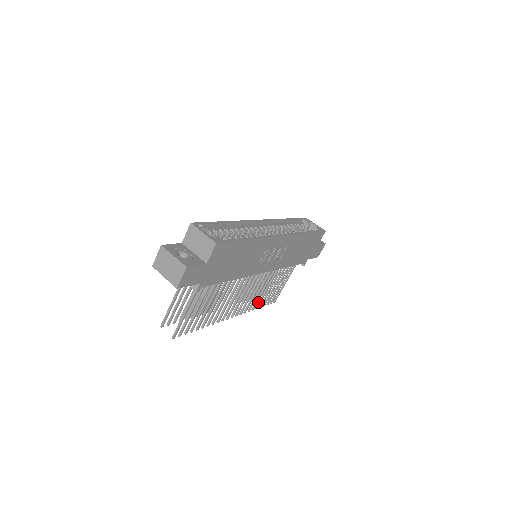
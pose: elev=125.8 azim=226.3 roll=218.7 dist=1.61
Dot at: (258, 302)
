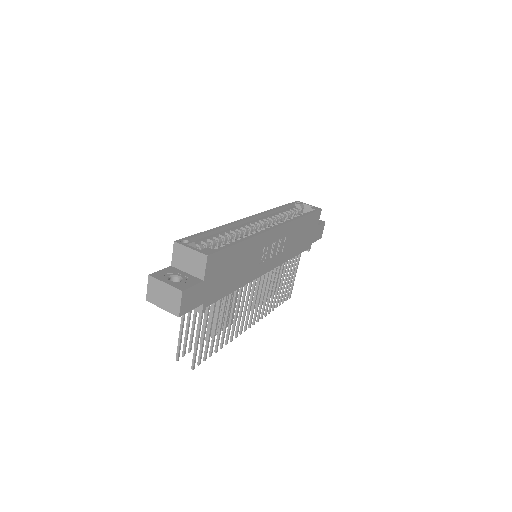
Dot at: (273, 303)
